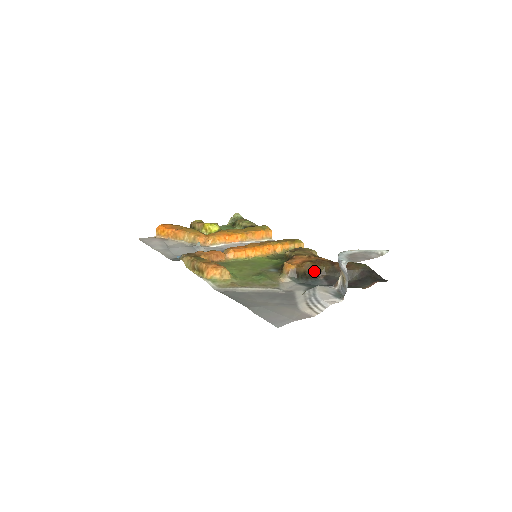
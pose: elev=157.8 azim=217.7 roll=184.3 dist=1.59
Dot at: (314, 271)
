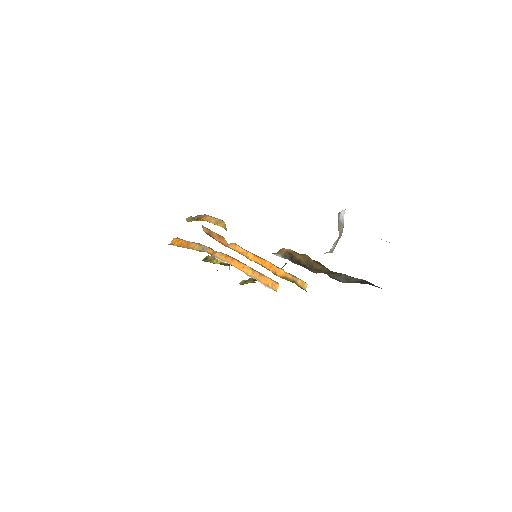
Dot at: (310, 265)
